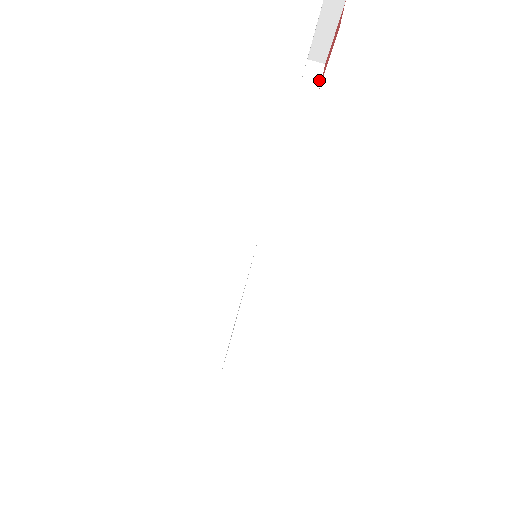
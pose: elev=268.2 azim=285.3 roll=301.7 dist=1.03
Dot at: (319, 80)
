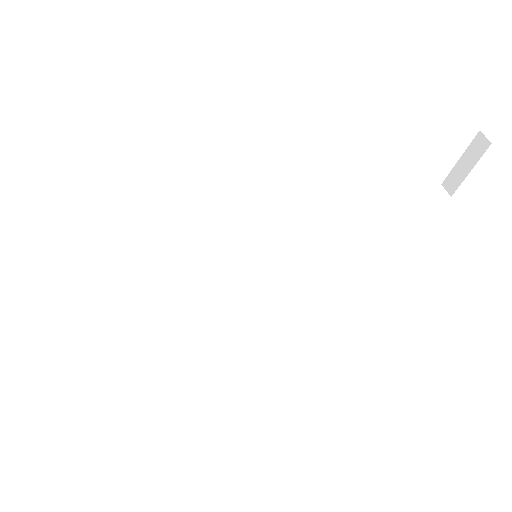
Dot at: (430, 197)
